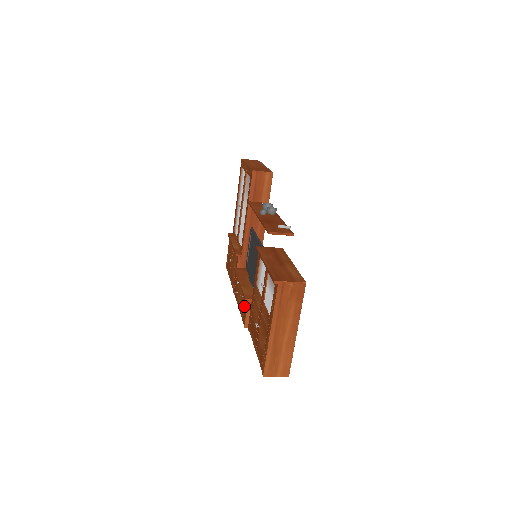
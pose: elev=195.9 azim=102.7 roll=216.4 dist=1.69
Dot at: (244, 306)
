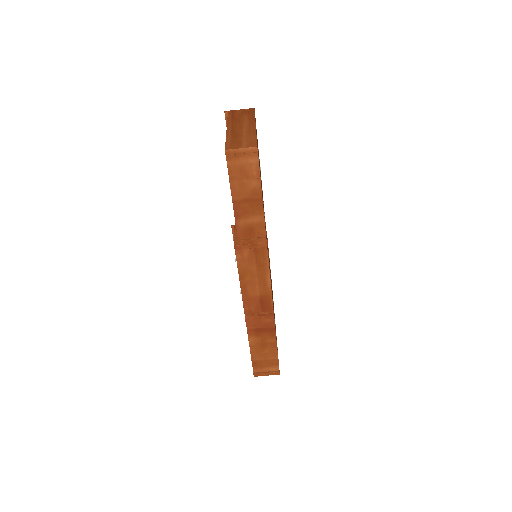
Dot at: occluded
